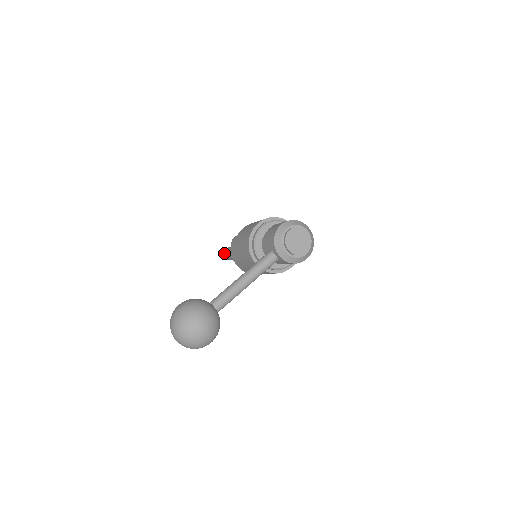
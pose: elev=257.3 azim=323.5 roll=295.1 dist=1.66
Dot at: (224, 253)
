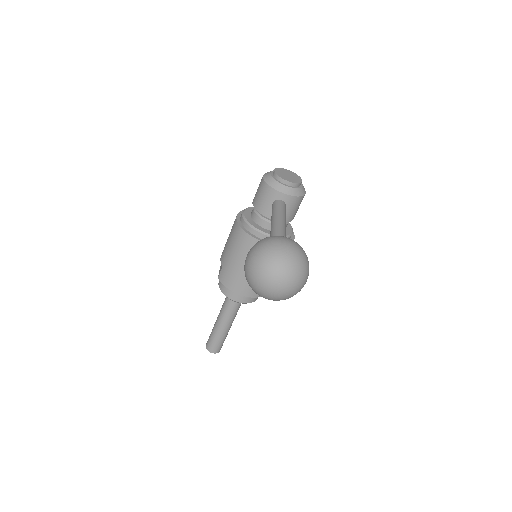
Dot at: (209, 346)
